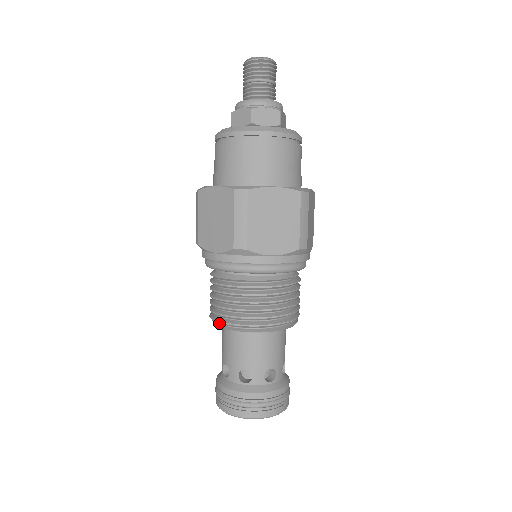
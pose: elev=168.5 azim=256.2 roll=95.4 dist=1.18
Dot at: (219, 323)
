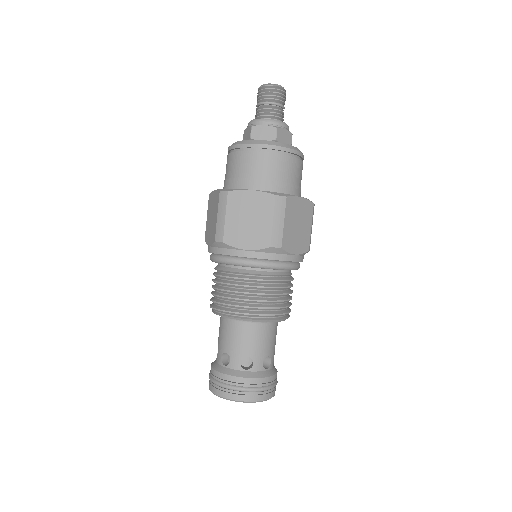
Dot at: occluded
